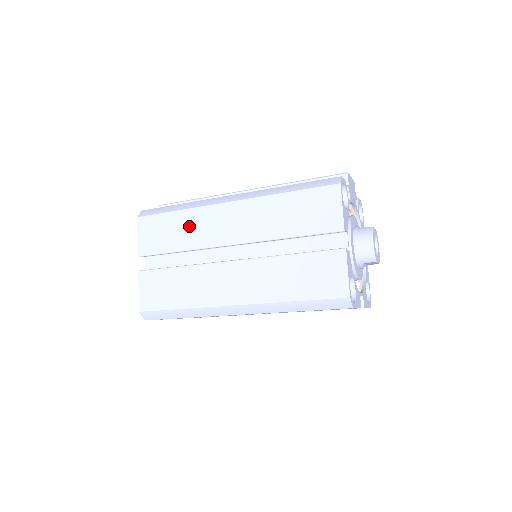
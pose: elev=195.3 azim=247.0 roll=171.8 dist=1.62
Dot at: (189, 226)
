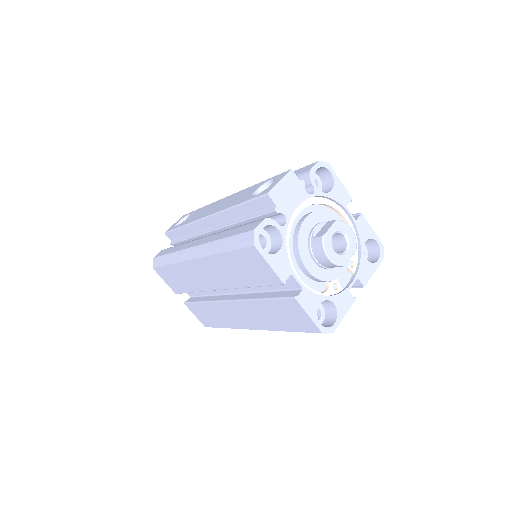
Dot at: (185, 276)
